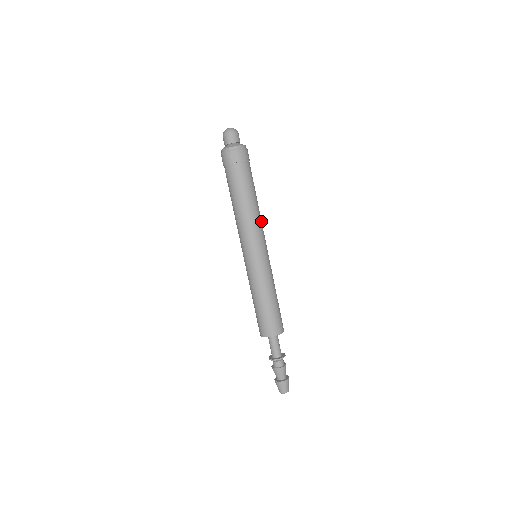
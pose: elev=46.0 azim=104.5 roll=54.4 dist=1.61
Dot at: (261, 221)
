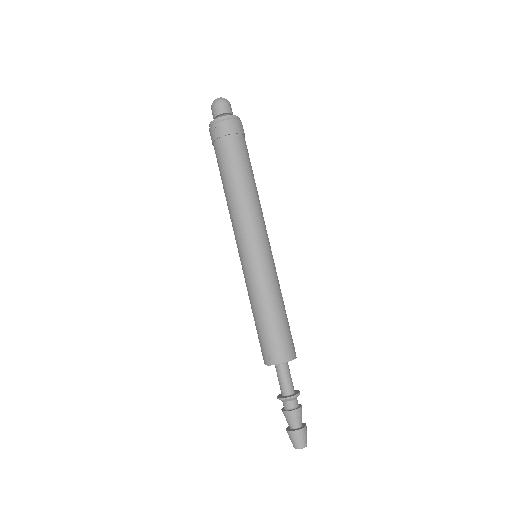
Dot at: (259, 209)
